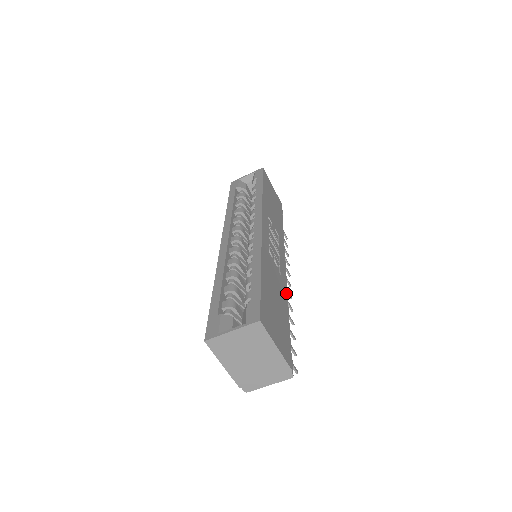
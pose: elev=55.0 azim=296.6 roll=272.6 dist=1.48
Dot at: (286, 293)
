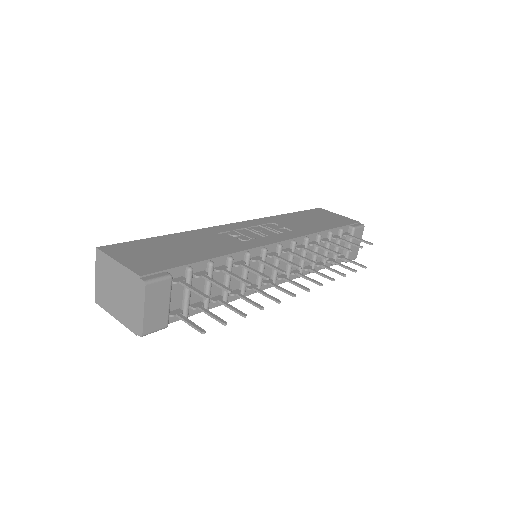
Dot at: (236, 251)
